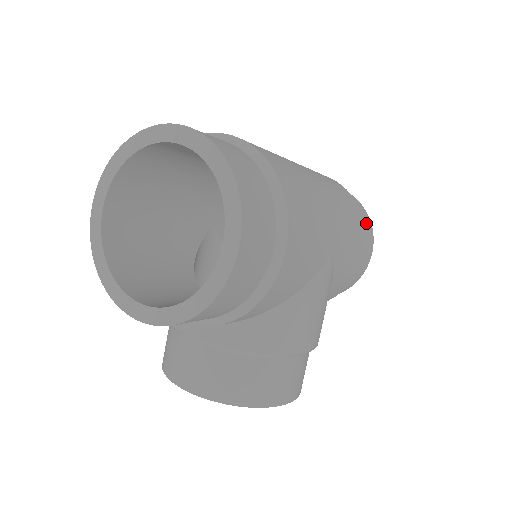
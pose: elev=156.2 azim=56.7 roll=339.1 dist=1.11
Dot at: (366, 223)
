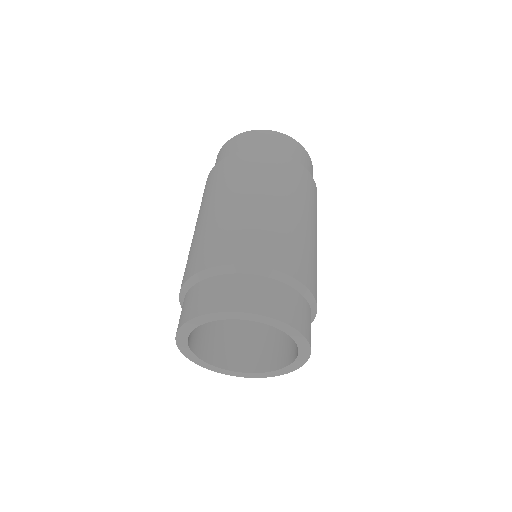
Dot at: (307, 162)
